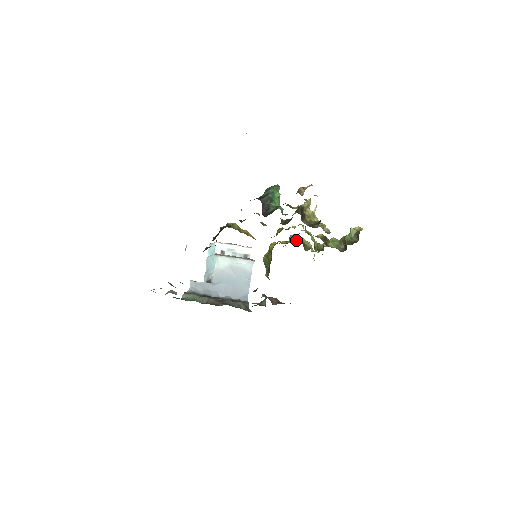
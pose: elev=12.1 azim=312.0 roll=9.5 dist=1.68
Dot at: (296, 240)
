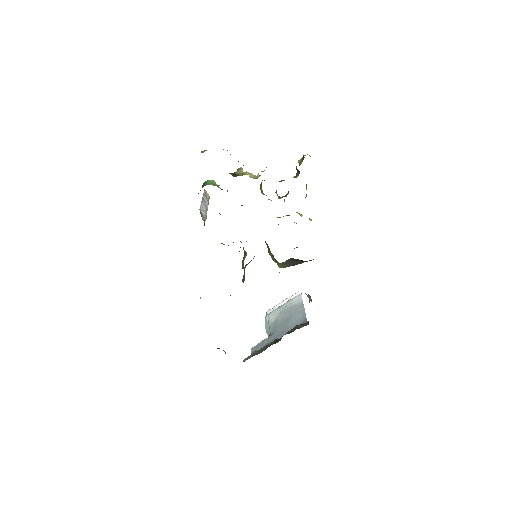
Dot at: occluded
